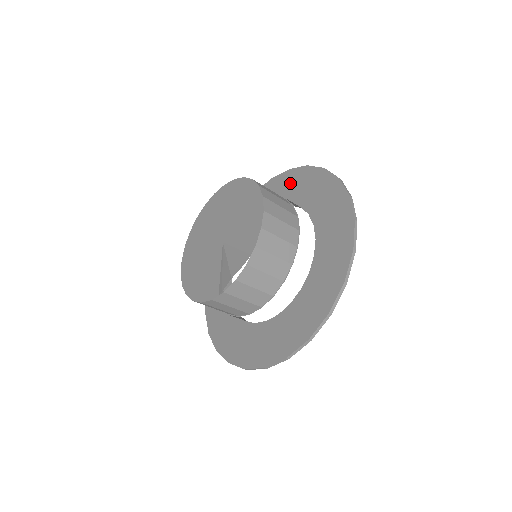
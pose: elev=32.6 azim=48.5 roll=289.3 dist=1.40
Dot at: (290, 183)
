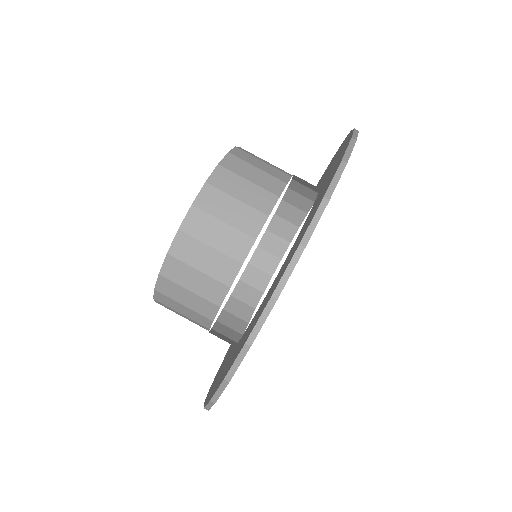
Dot at: occluded
